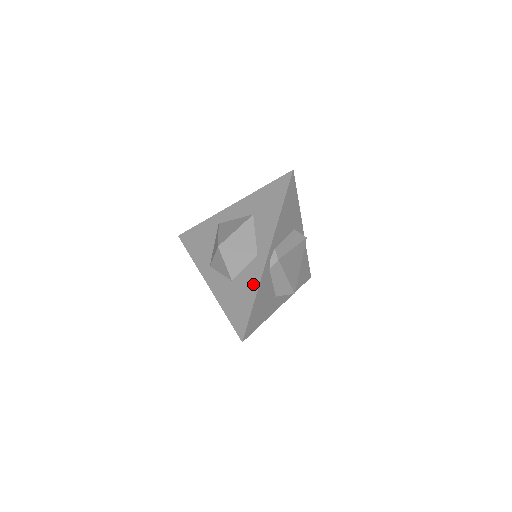
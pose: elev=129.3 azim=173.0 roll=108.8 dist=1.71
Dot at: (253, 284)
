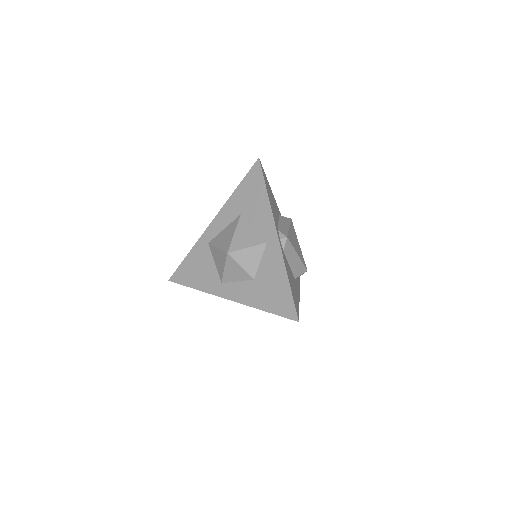
Dot at: (278, 268)
